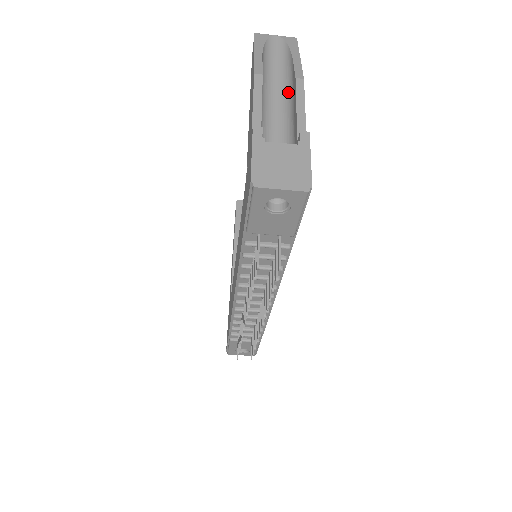
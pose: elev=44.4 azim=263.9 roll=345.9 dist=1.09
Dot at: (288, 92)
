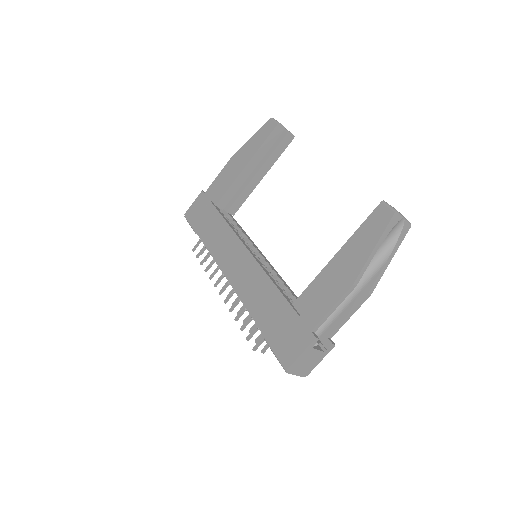
Dot at: (360, 282)
